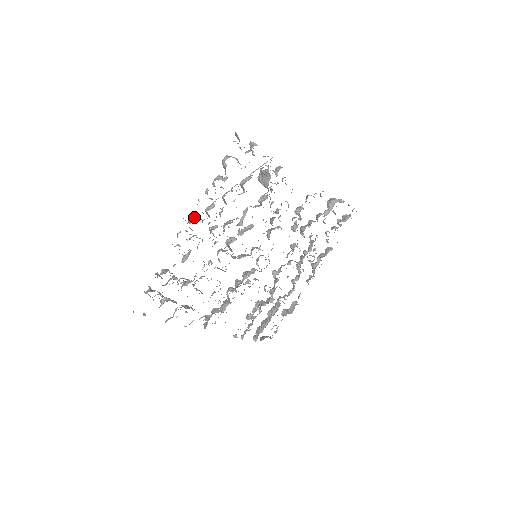
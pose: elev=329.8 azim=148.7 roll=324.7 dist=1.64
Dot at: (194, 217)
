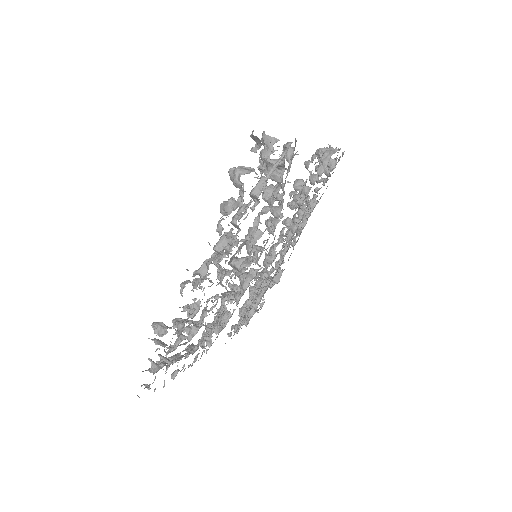
Dot at: (203, 265)
